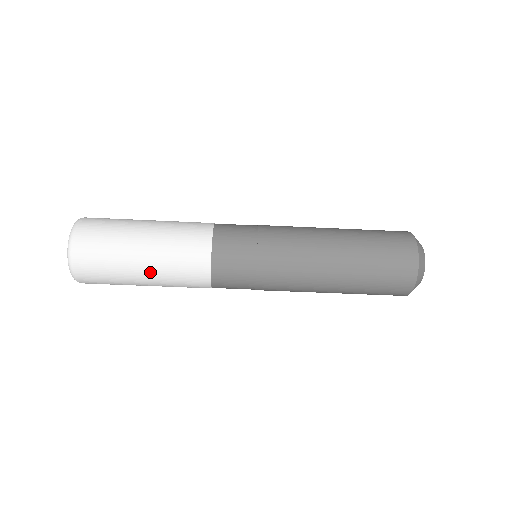
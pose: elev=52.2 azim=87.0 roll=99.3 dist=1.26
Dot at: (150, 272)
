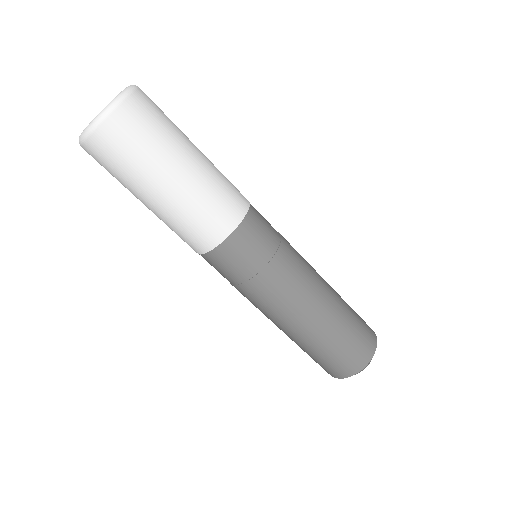
Dot at: (185, 181)
